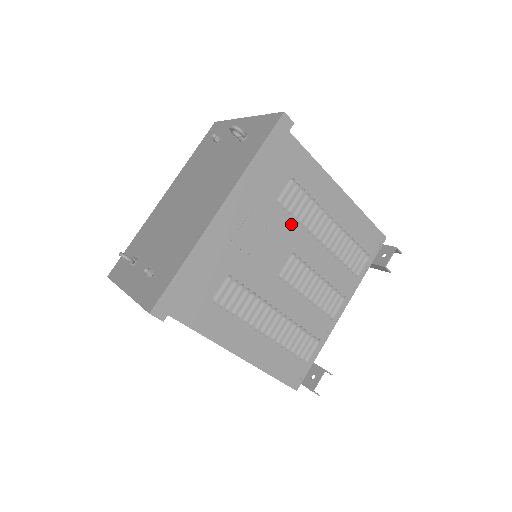
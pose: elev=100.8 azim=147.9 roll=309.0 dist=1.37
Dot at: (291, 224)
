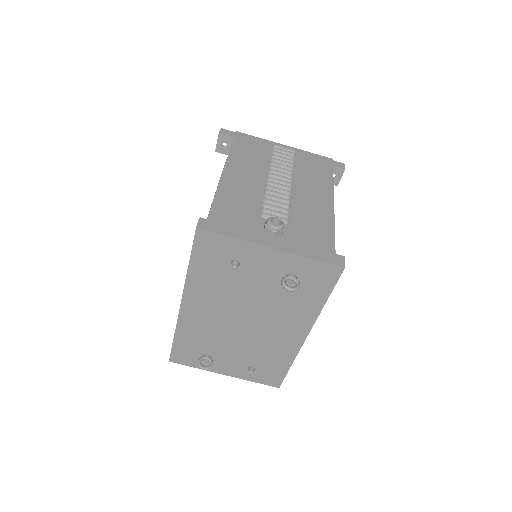
Dot at: occluded
